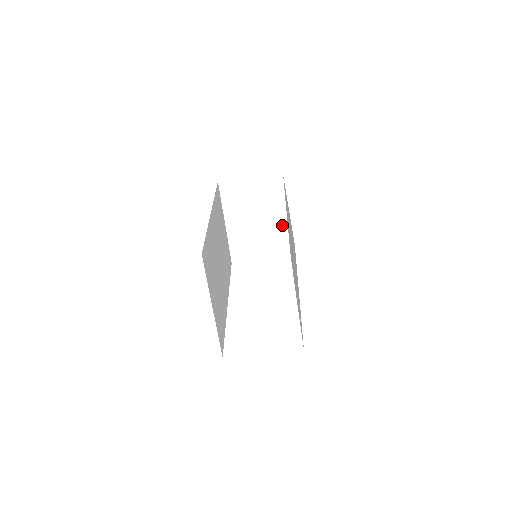
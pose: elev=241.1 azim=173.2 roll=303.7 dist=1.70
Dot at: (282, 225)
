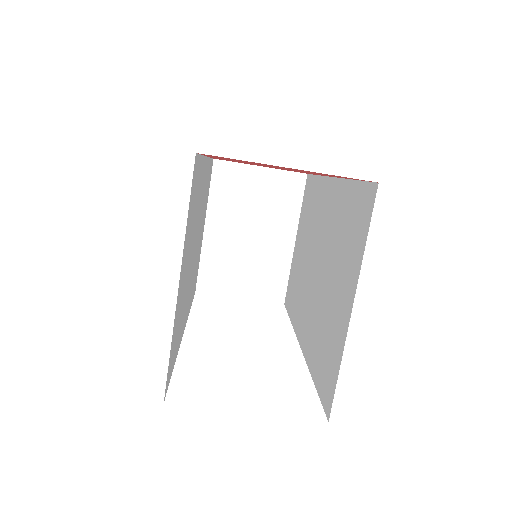
Dot at: (285, 251)
